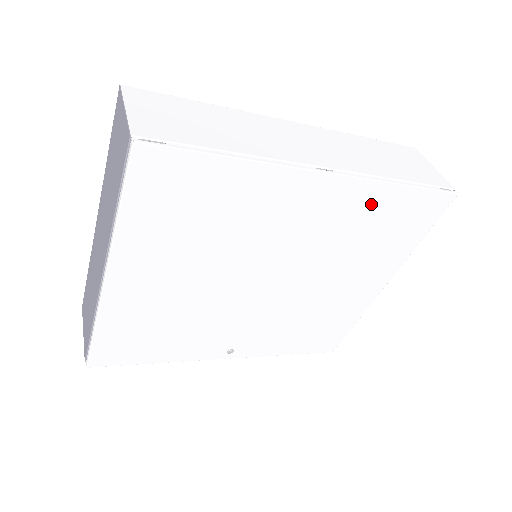
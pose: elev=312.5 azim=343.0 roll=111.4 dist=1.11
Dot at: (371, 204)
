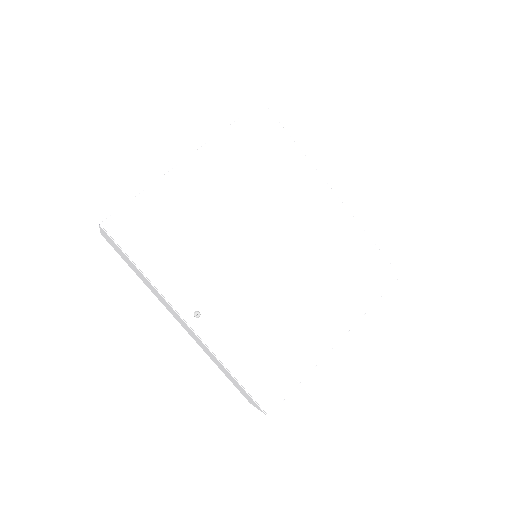
Dot at: (349, 237)
